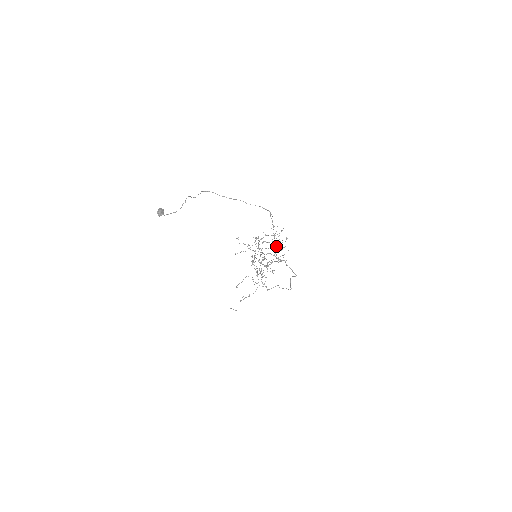
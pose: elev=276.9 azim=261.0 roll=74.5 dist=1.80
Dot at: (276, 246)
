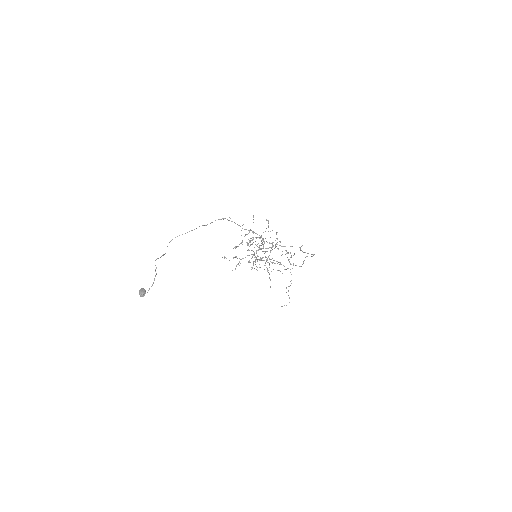
Dot at: occluded
